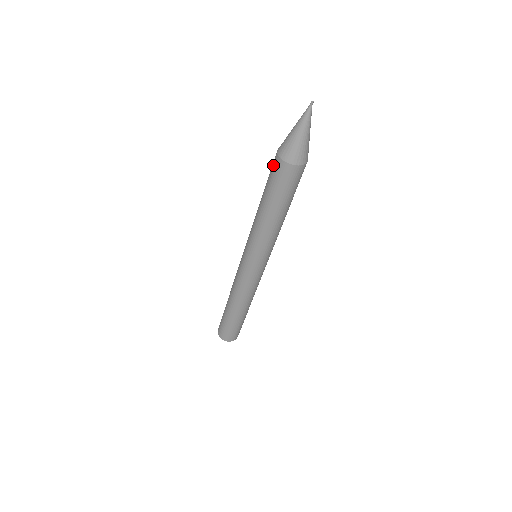
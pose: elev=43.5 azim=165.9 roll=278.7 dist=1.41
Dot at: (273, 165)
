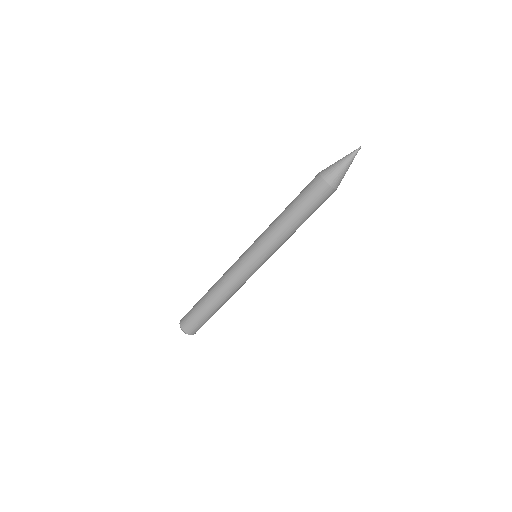
Dot at: (316, 187)
